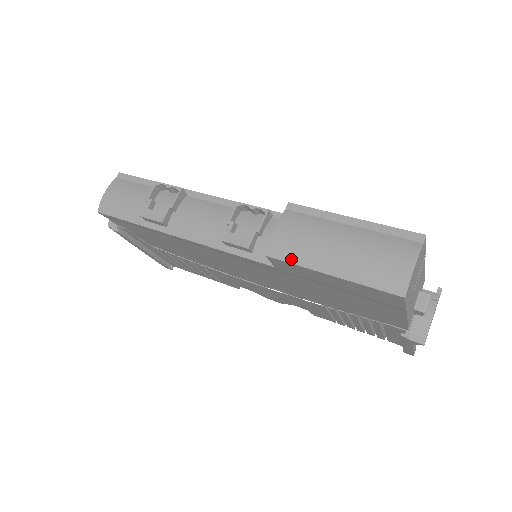
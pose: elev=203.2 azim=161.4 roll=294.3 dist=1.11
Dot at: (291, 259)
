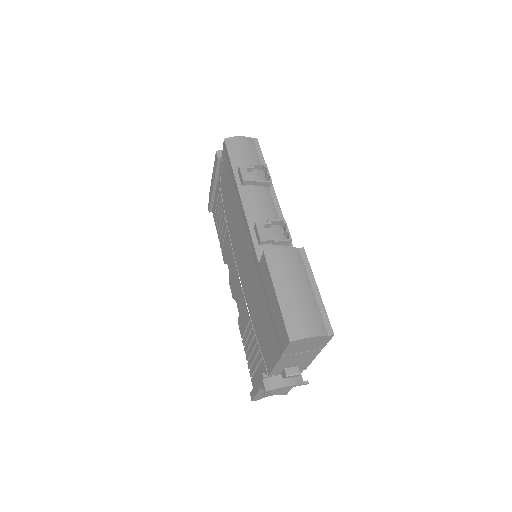
Dot at: (271, 267)
